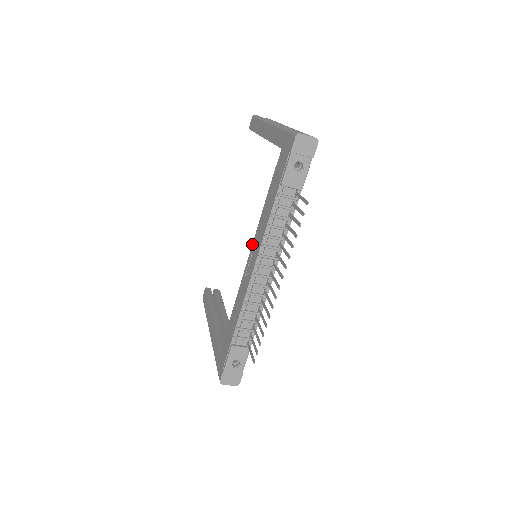
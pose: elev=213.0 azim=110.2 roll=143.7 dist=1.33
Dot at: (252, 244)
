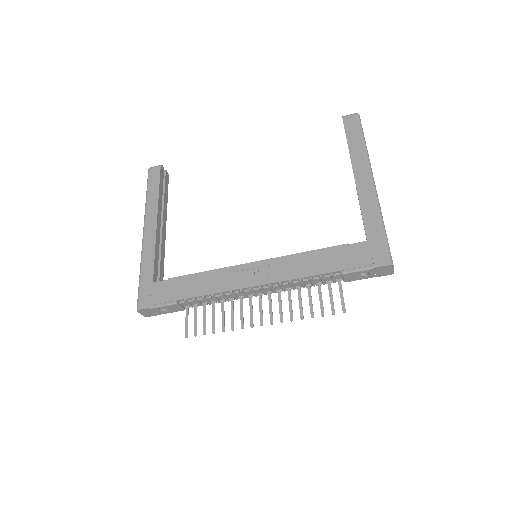
Dot at: (268, 259)
